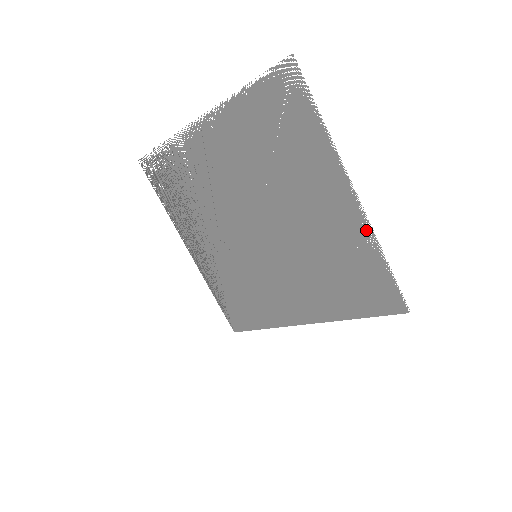
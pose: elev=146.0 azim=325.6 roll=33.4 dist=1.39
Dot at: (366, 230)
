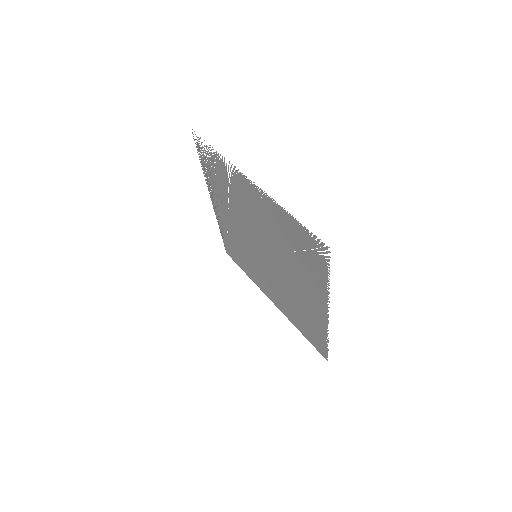
Dot at: (325, 327)
